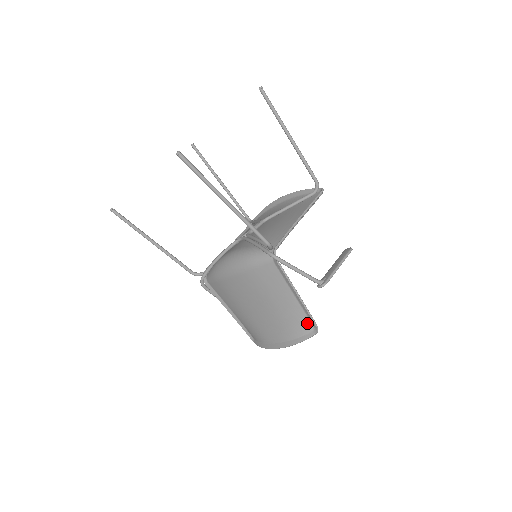
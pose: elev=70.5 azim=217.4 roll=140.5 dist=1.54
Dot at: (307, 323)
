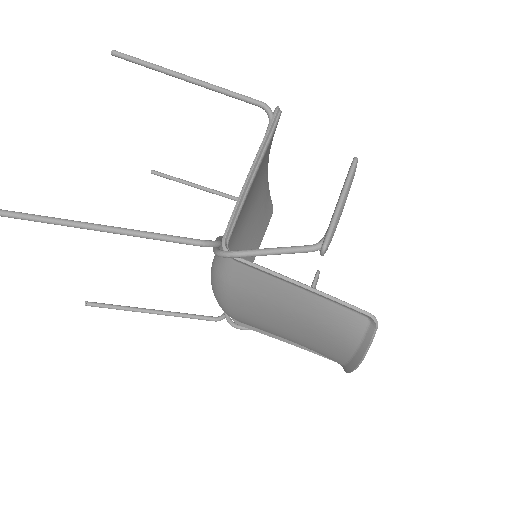
Dot at: (353, 316)
